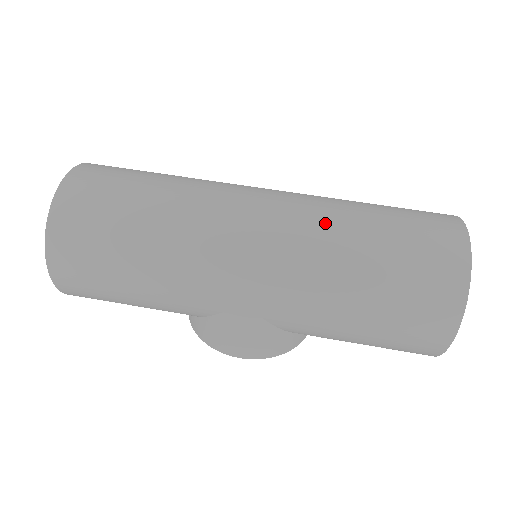
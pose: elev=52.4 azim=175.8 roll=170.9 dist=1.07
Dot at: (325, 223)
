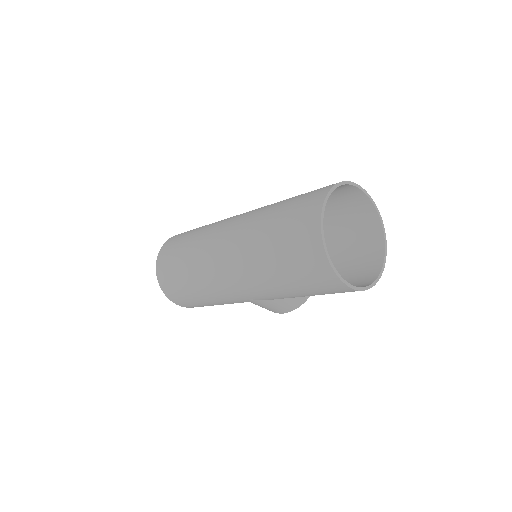
Dot at: (249, 247)
